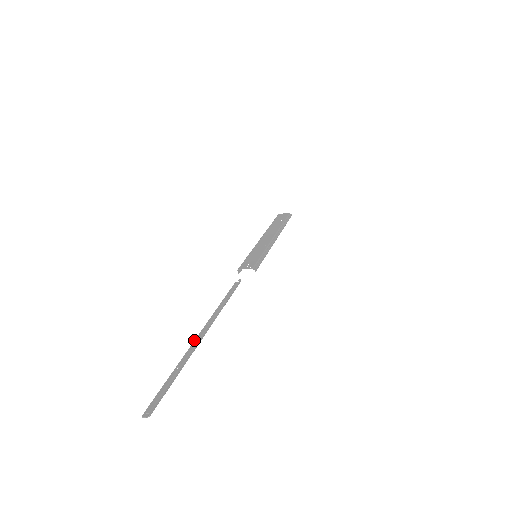
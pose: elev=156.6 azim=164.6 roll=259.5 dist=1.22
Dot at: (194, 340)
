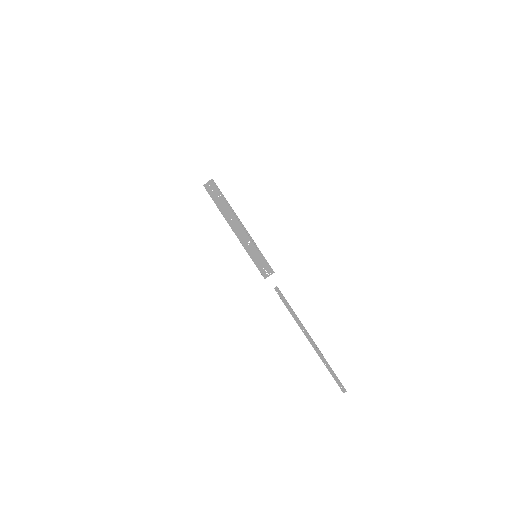
Dot at: occluded
